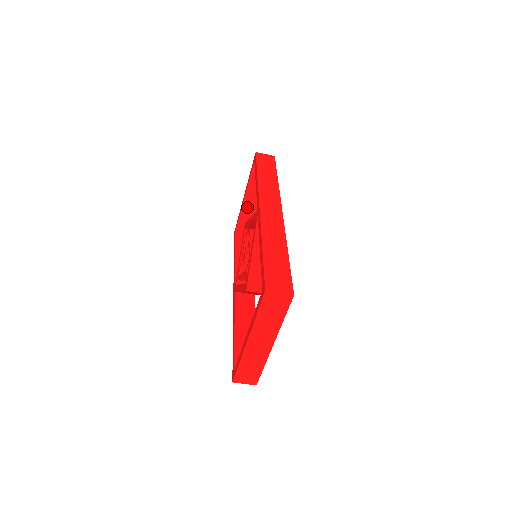
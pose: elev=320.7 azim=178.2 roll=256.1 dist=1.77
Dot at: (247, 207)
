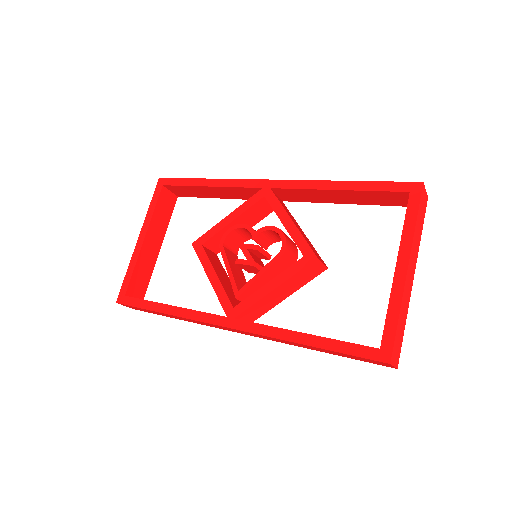
Dot at: (144, 254)
